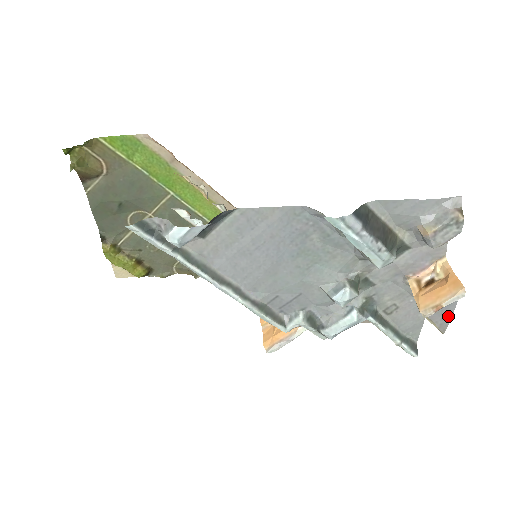
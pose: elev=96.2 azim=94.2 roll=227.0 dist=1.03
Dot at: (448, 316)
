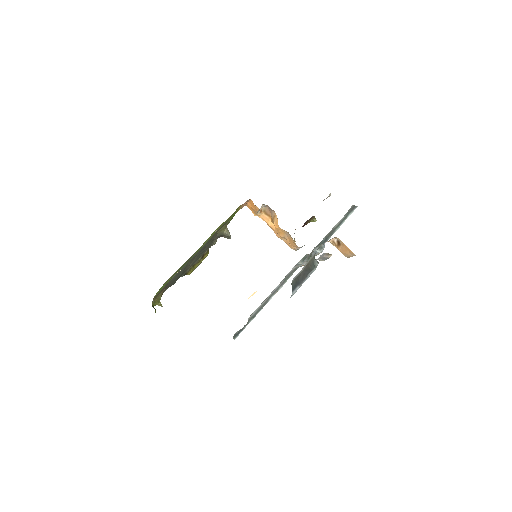
Dot at: occluded
